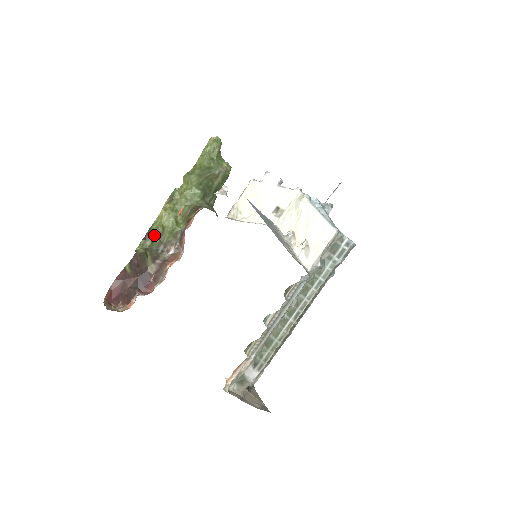
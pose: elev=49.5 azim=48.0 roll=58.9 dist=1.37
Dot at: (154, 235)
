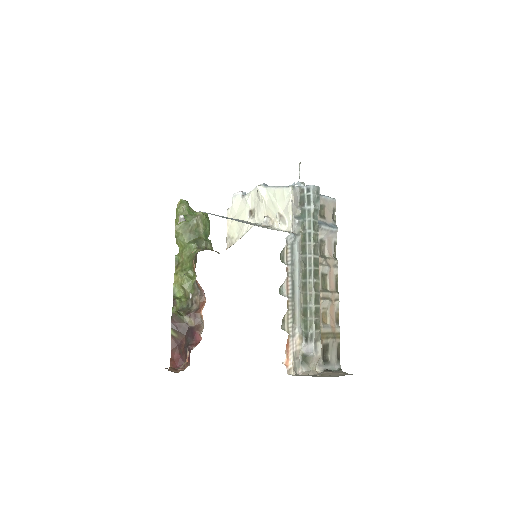
Dot at: (180, 298)
